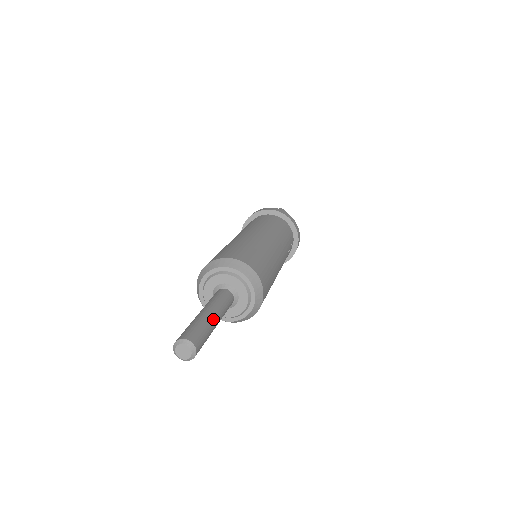
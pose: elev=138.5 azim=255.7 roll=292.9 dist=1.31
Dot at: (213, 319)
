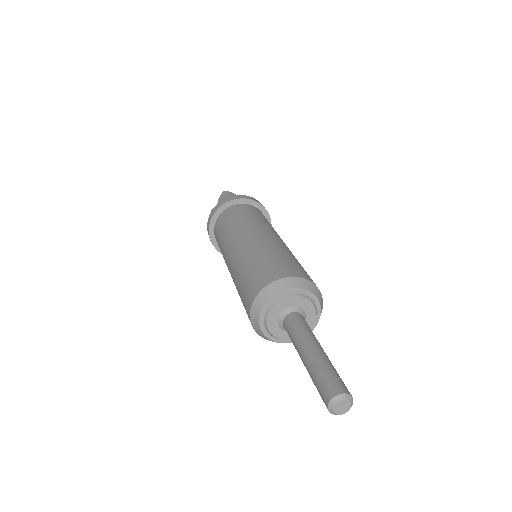
Dot at: (324, 353)
